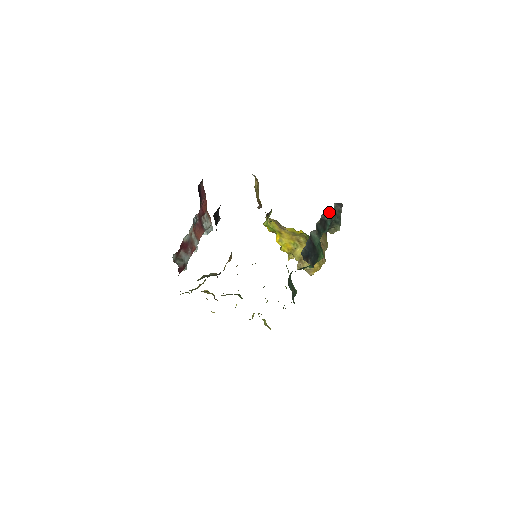
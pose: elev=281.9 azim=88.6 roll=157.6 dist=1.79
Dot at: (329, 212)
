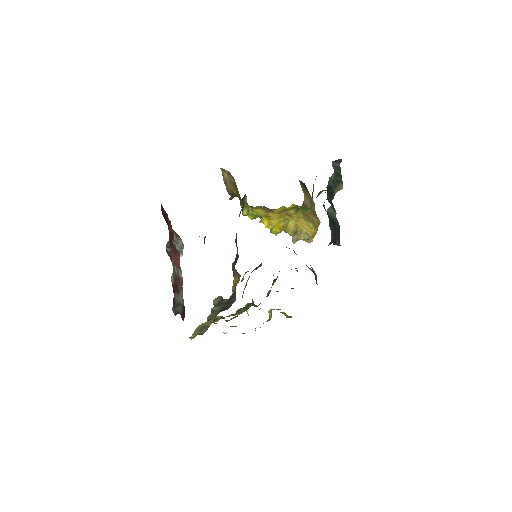
Dot at: occluded
